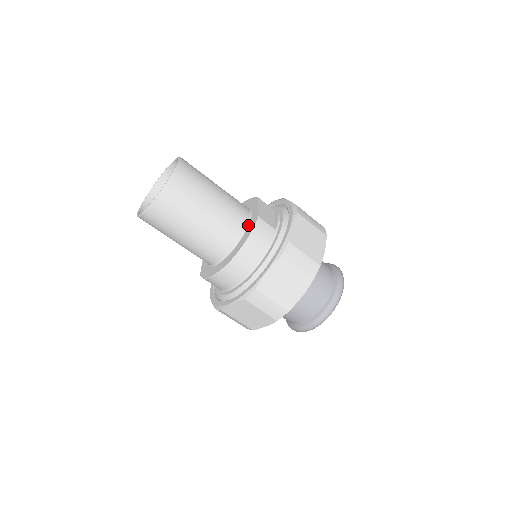
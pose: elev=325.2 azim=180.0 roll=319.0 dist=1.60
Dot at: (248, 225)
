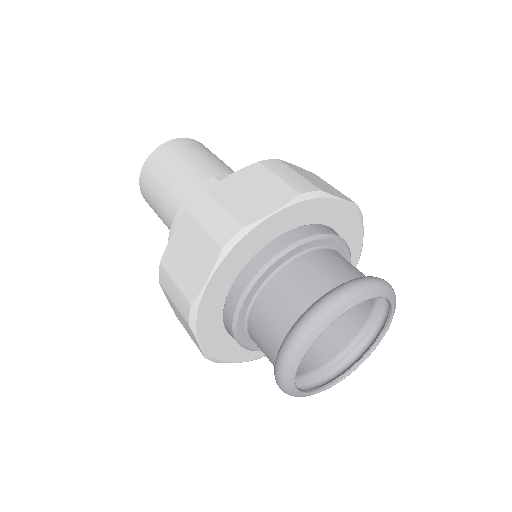
Dot at: occluded
